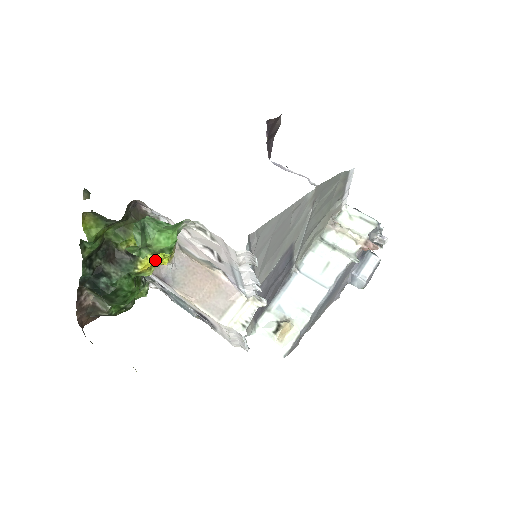
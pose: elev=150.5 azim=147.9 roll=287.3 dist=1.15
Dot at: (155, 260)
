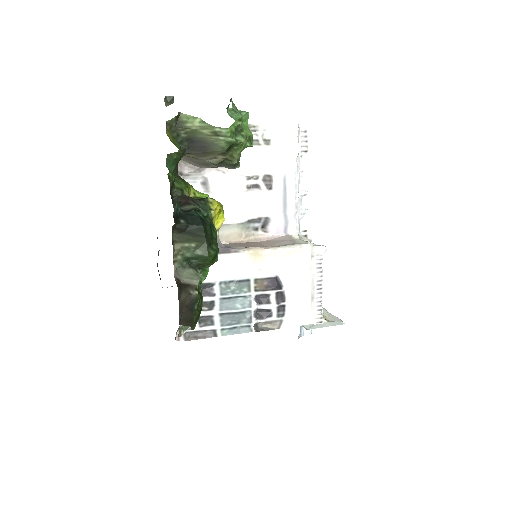
Dot at: (220, 204)
